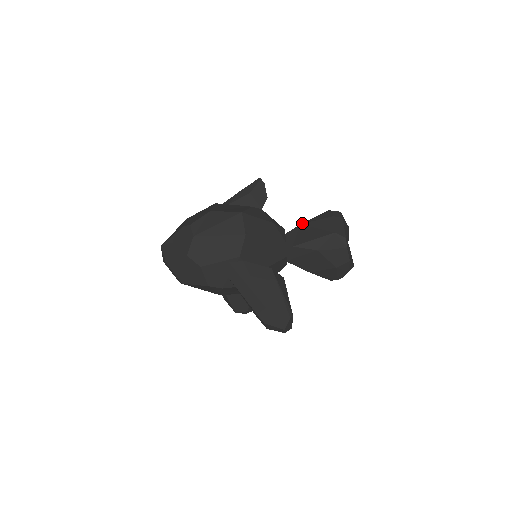
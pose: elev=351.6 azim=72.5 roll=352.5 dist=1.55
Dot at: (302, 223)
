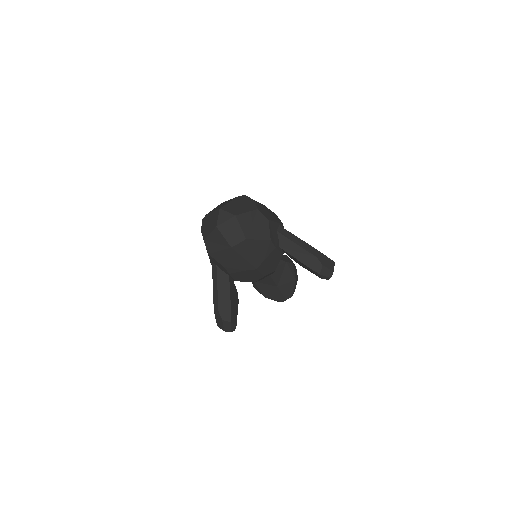
Dot at: occluded
